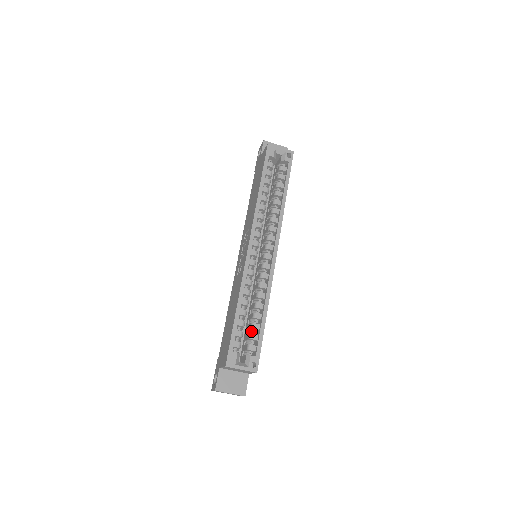
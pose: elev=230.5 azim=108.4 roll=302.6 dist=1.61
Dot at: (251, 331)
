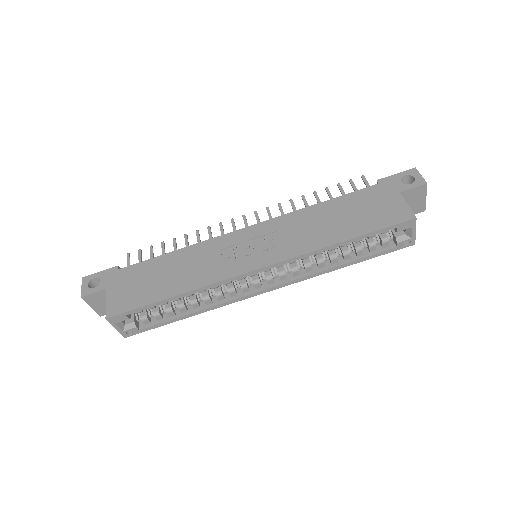
Dot at: occluded
